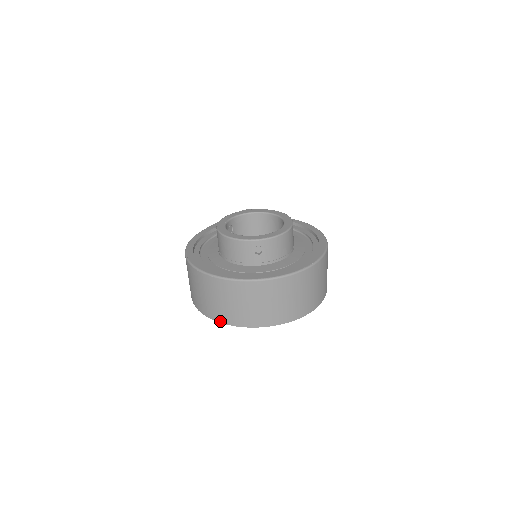
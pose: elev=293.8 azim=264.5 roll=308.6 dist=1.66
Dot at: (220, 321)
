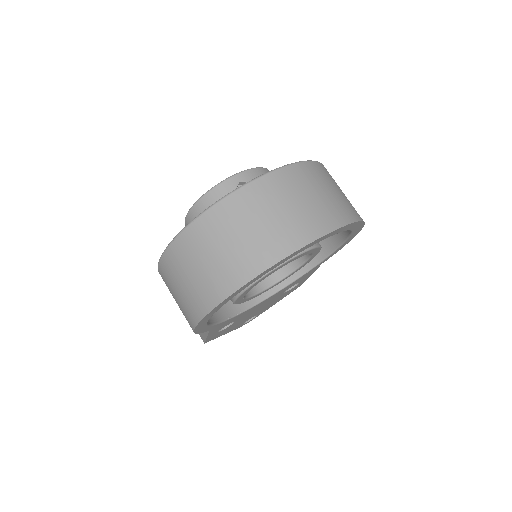
Dot at: (242, 283)
